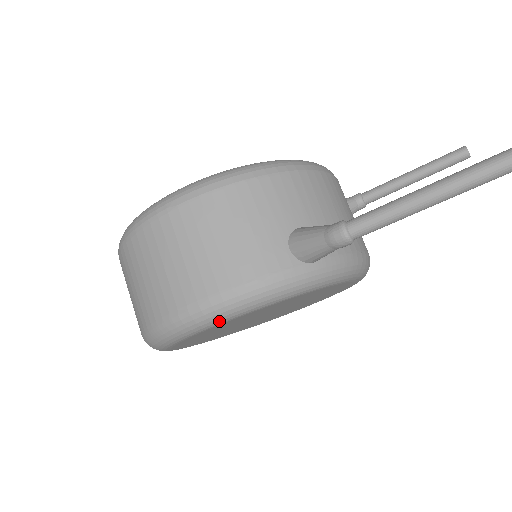
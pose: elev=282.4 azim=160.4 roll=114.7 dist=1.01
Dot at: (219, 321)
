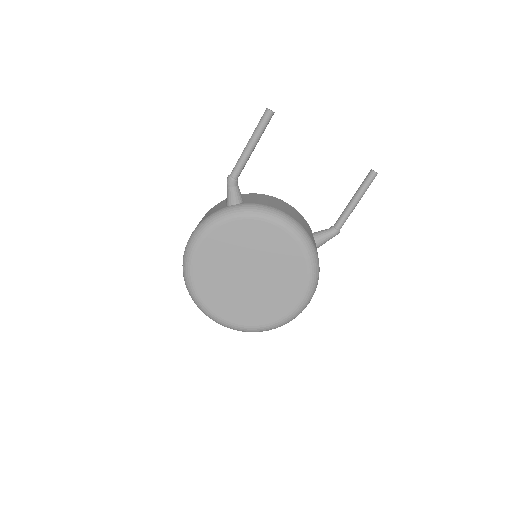
Dot at: (196, 241)
